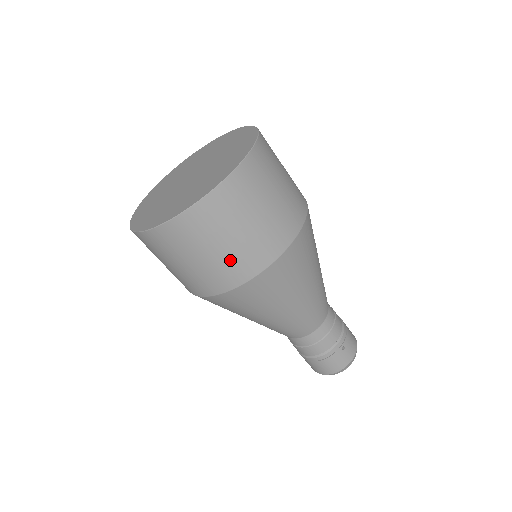
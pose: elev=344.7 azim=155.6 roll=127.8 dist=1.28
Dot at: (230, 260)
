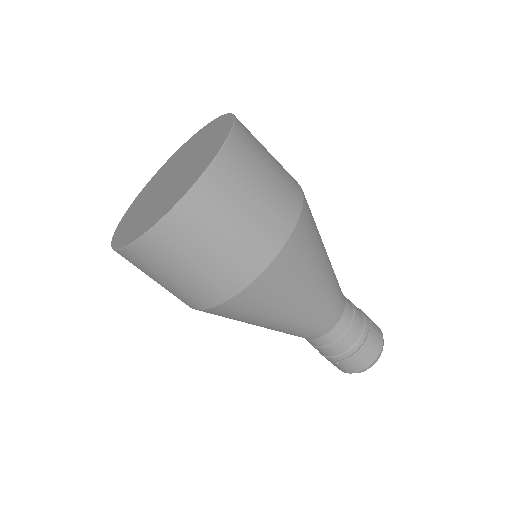
Dot at: (271, 207)
